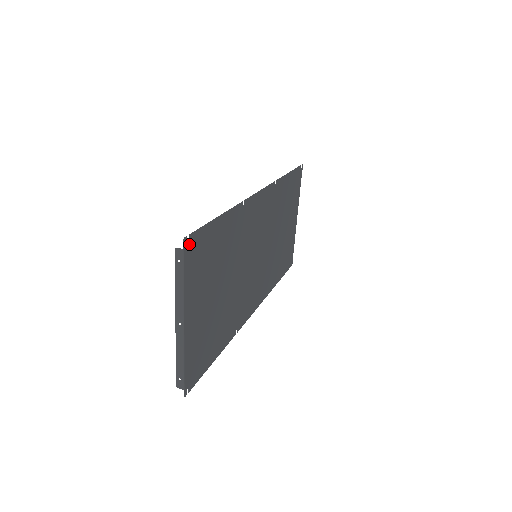
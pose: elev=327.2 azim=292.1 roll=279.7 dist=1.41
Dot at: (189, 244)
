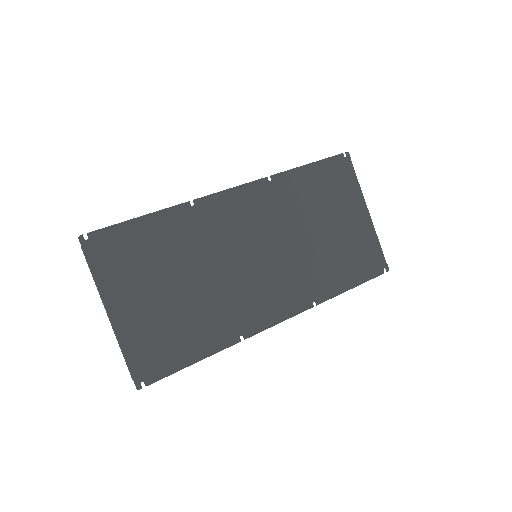
Dot at: (90, 241)
